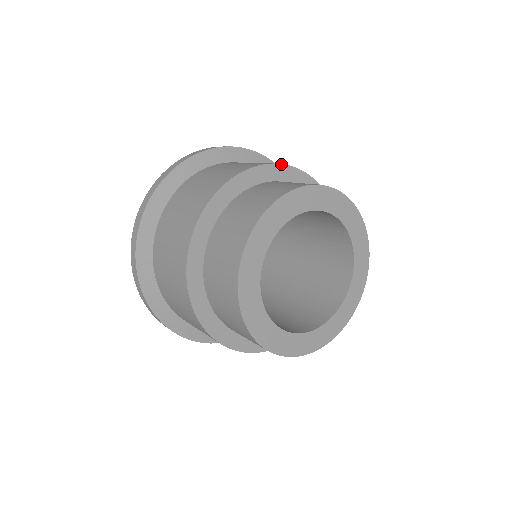
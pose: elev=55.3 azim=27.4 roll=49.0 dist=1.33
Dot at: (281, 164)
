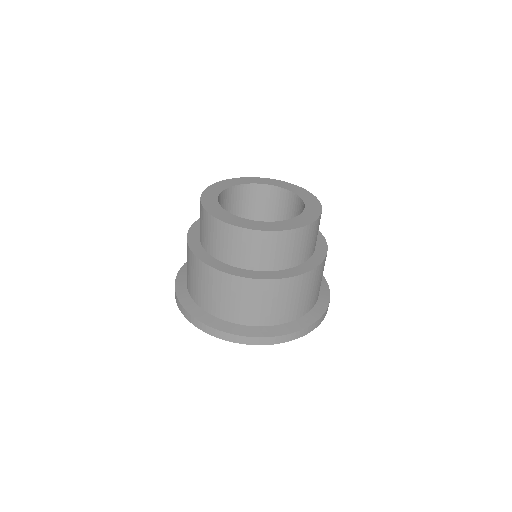
Dot at: occluded
